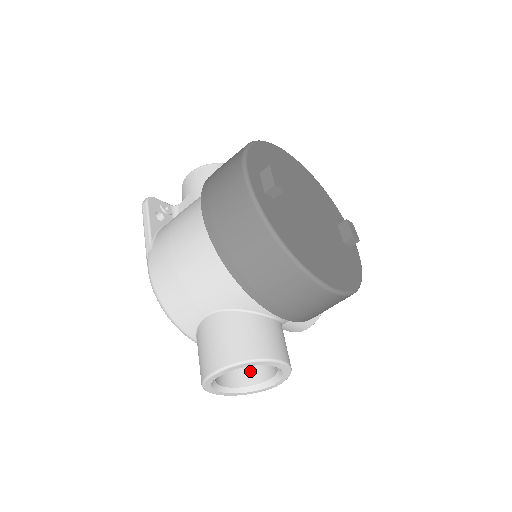
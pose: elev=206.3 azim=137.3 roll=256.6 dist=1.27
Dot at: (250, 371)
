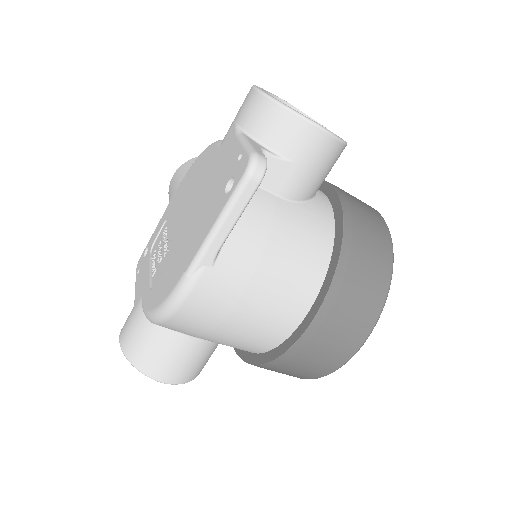
Dot at: occluded
